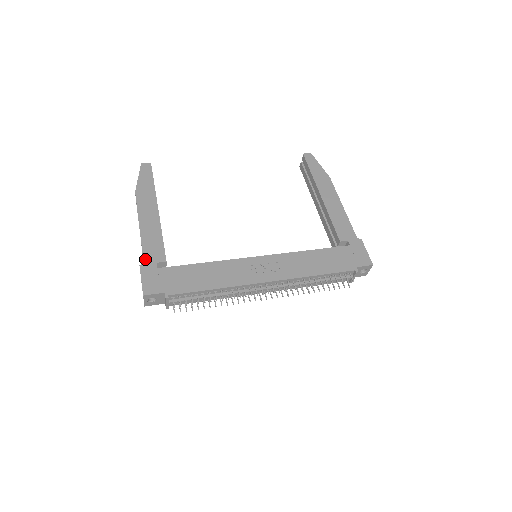
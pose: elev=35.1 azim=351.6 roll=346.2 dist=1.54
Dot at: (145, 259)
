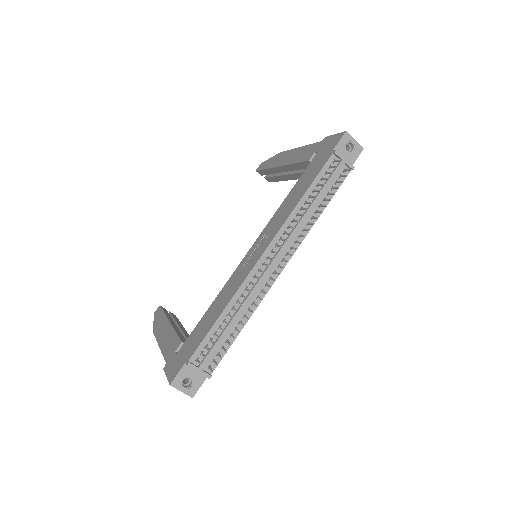
Dot at: (166, 360)
